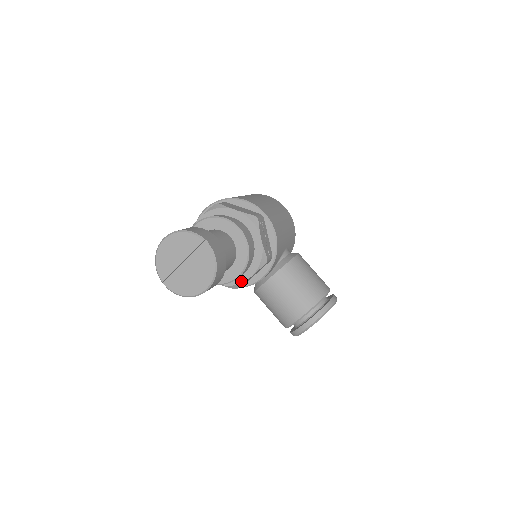
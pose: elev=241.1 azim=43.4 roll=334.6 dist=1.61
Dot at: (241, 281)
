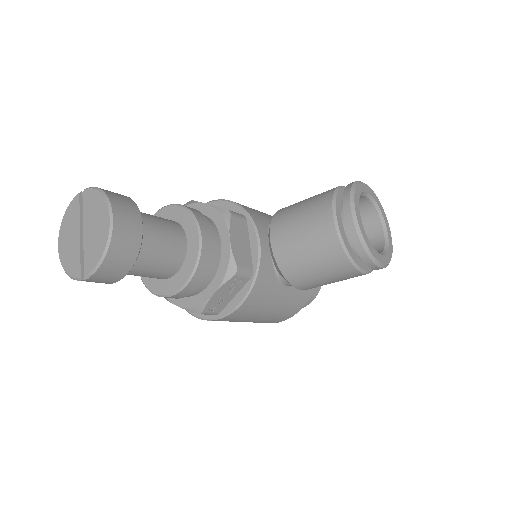
Dot at: (227, 256)
